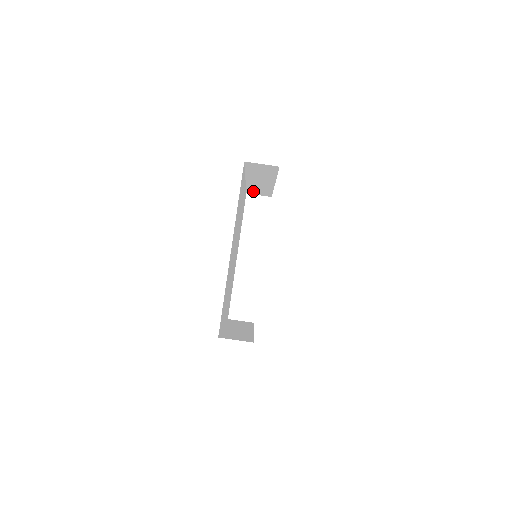
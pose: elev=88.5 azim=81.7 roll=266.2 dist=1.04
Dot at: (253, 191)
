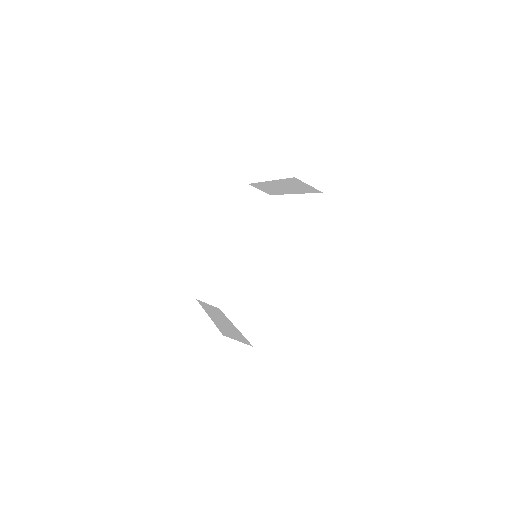
Dot at: occluded
